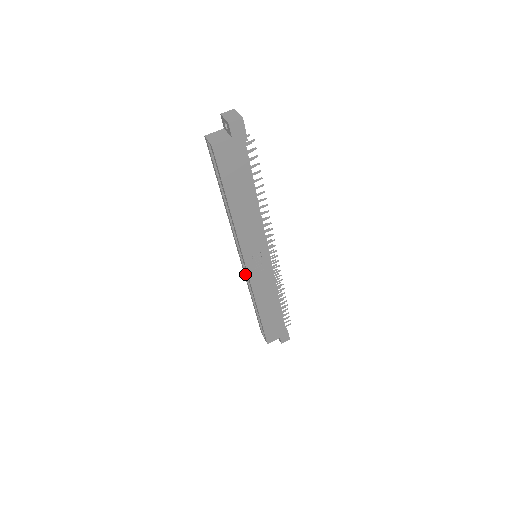
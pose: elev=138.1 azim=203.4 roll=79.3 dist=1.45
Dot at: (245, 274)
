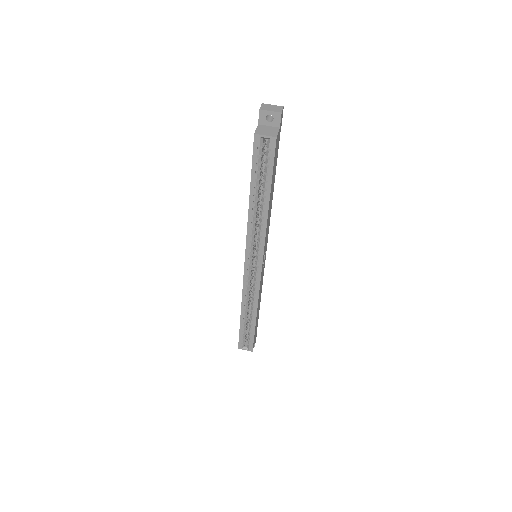
Dot at: (247, 281)
